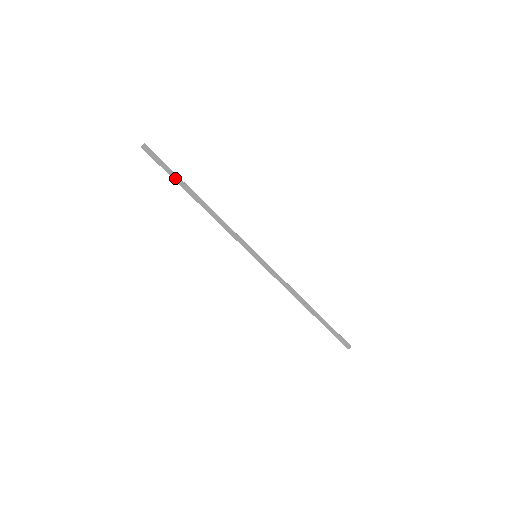
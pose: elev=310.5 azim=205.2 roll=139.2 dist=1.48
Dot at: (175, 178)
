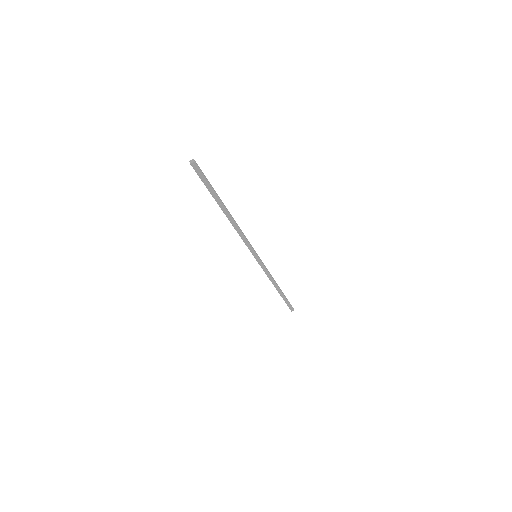
Dot at: (212, 195)
